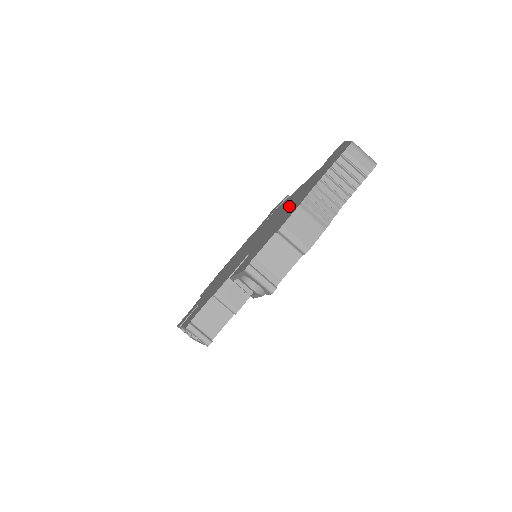
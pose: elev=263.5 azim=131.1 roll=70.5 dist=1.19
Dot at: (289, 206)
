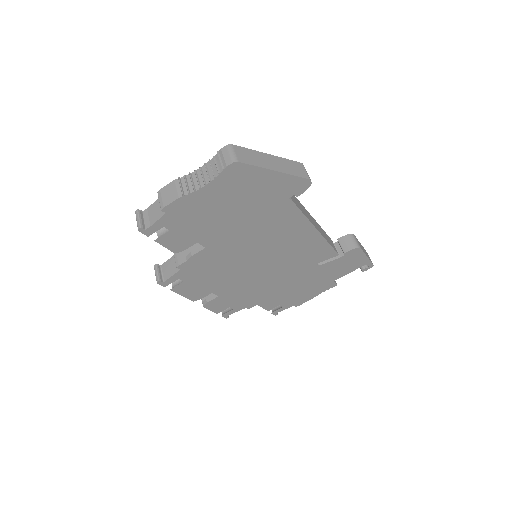
Dot at: occluded
